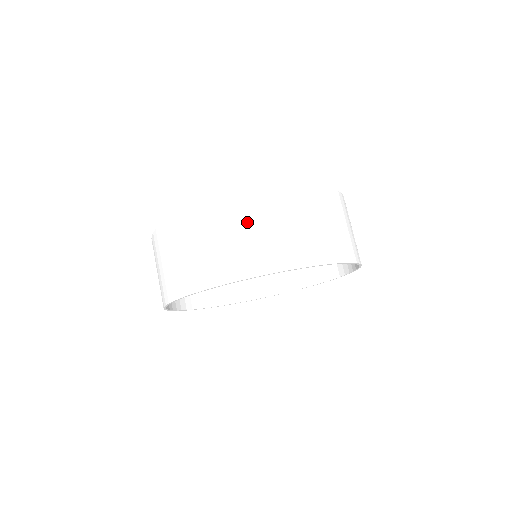
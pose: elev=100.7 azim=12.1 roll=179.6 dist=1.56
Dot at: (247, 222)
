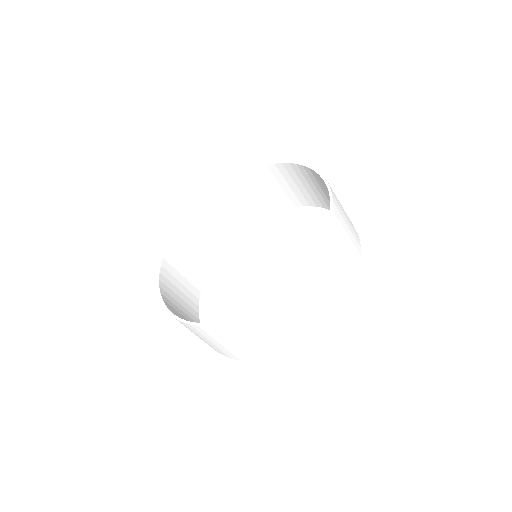
Dot at: (248, 335)
